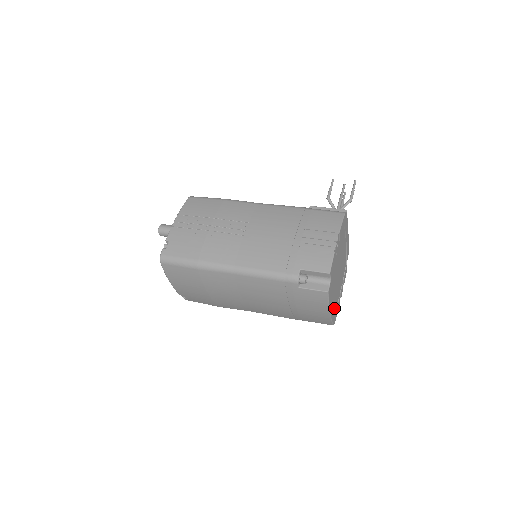
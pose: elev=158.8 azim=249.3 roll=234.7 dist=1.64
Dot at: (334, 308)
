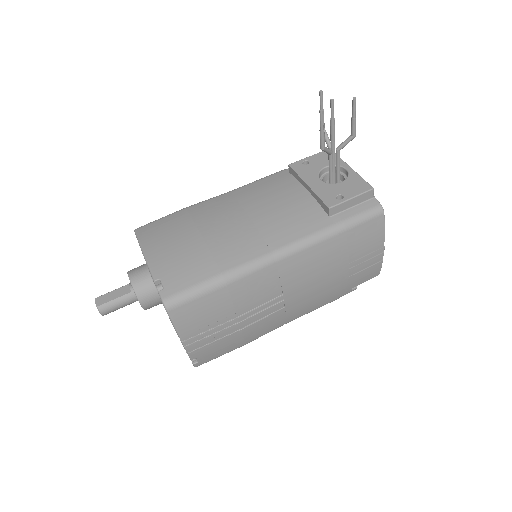
Dot at: occluded
